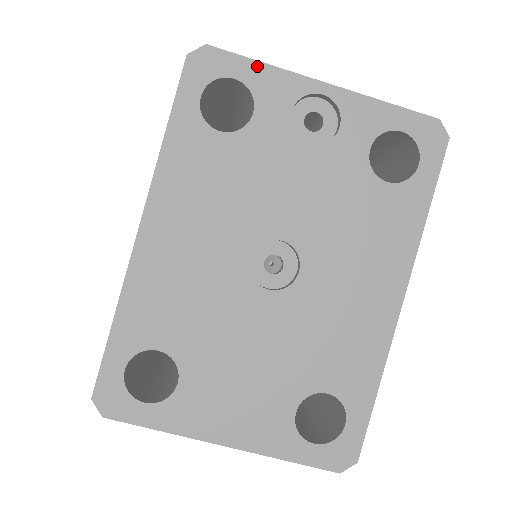
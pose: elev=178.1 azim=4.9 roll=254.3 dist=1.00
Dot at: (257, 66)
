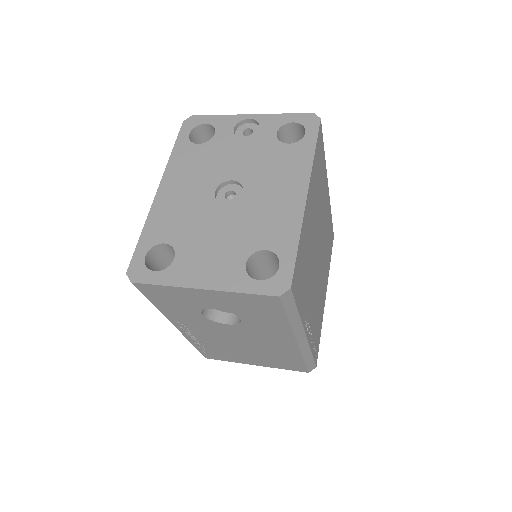
Dot at: (216, 117)
